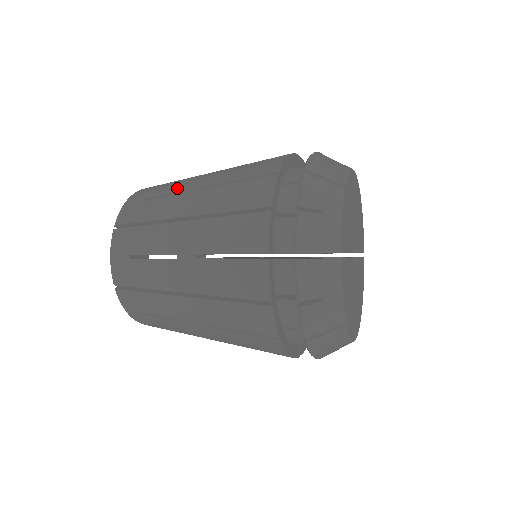
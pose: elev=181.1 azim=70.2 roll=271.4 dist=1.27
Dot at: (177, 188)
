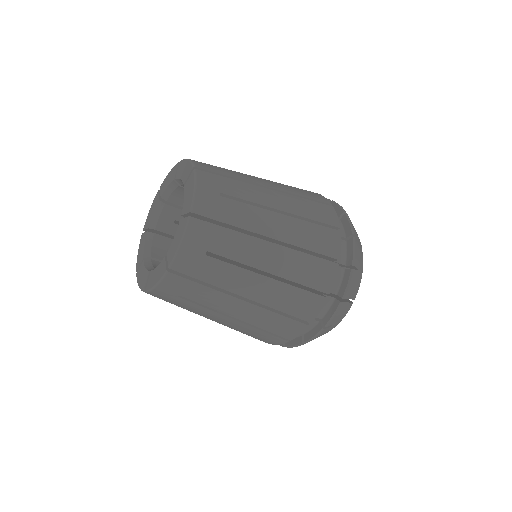
Dot at: (253, 197)
